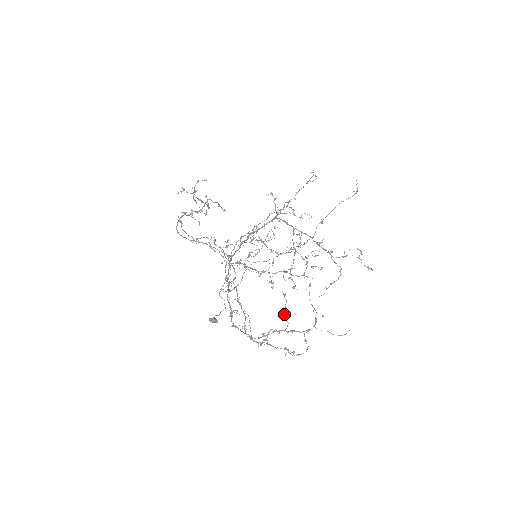
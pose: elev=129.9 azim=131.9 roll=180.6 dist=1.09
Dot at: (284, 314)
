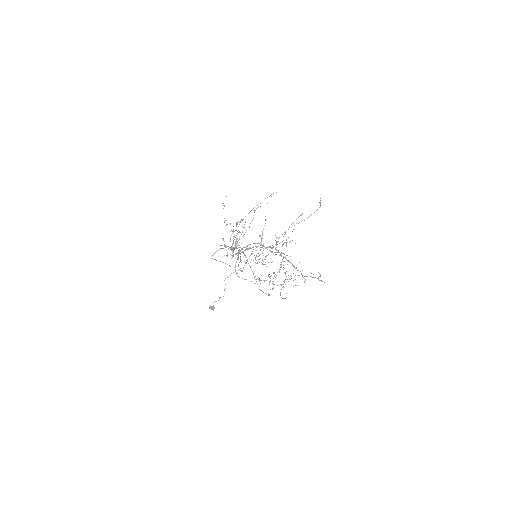
Dot at: (262, 231)
